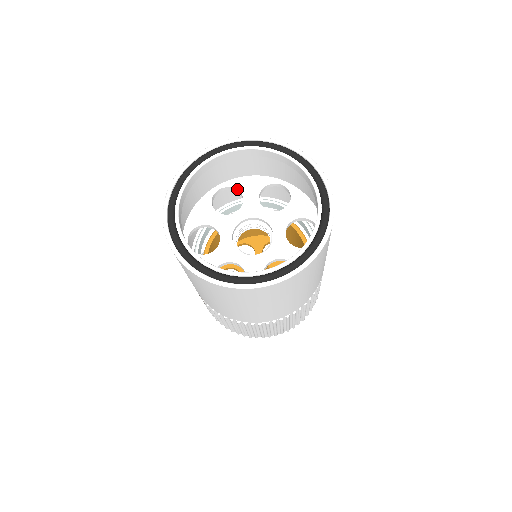
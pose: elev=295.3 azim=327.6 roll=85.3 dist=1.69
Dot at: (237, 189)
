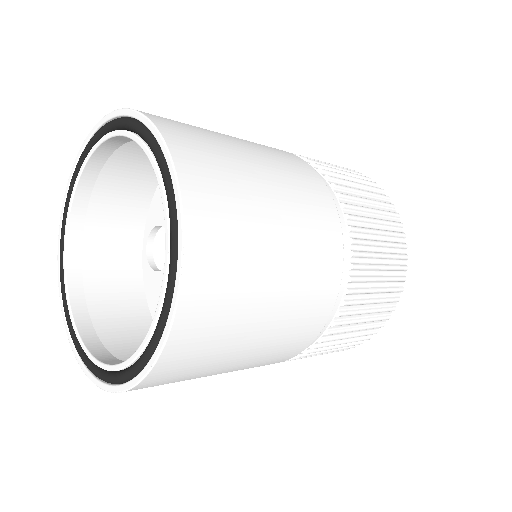
Dot at: occluded
